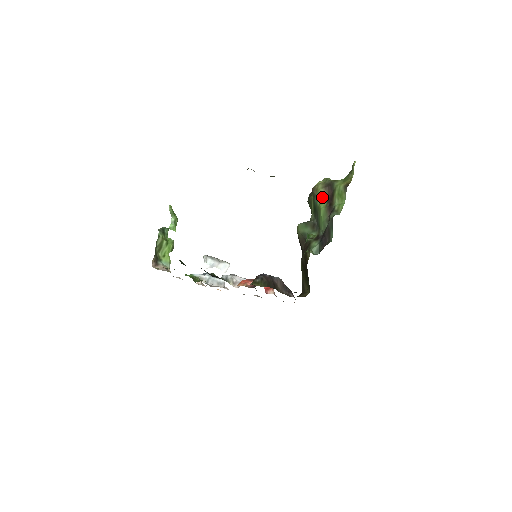
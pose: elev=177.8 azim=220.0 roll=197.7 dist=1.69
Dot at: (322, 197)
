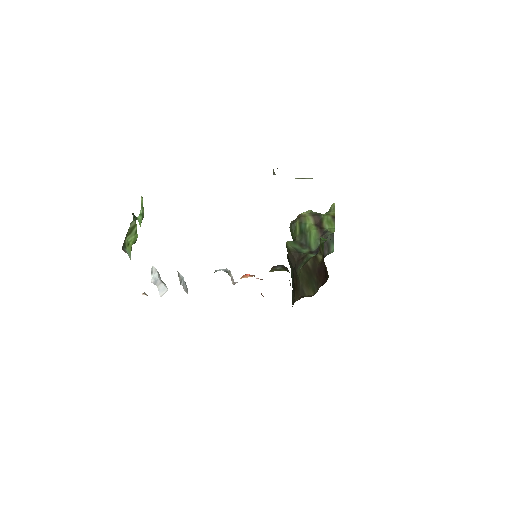
Dot at: (311, 222)
